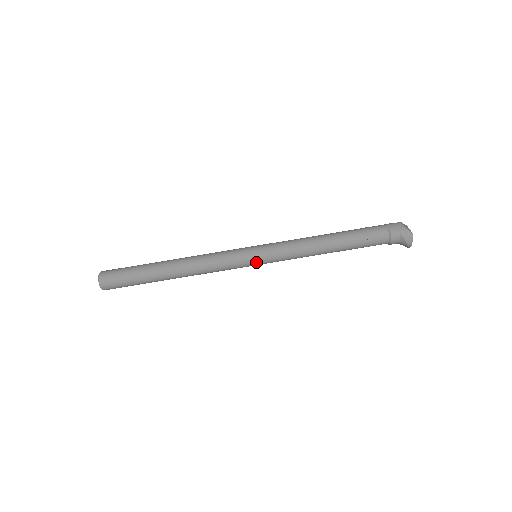
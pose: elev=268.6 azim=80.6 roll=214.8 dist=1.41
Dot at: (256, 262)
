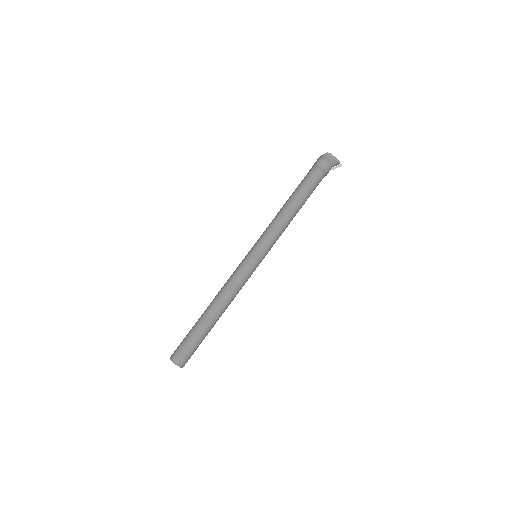
Dot at: (256, 256)
